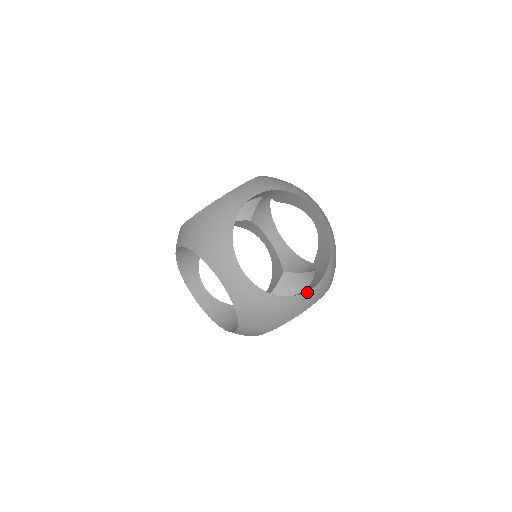
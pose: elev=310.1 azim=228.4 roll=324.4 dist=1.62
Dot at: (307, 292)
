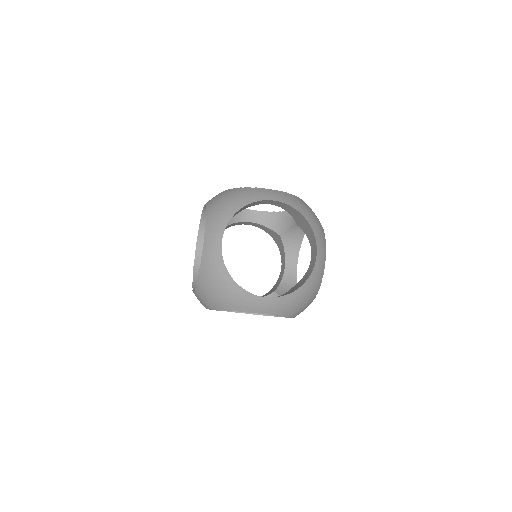
Dot at: (316, 262)
